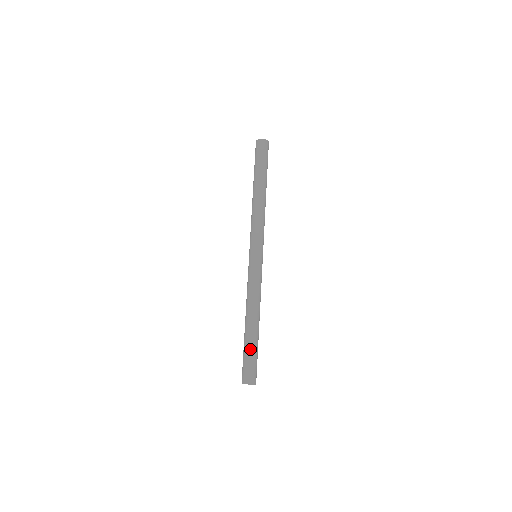
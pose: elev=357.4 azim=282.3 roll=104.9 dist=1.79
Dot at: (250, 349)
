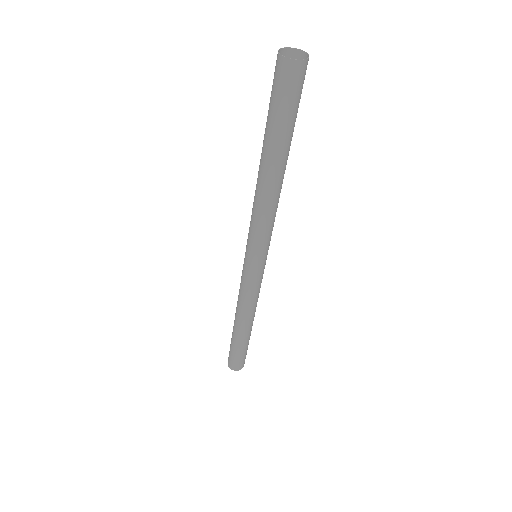
Dot at: (236, 347)
